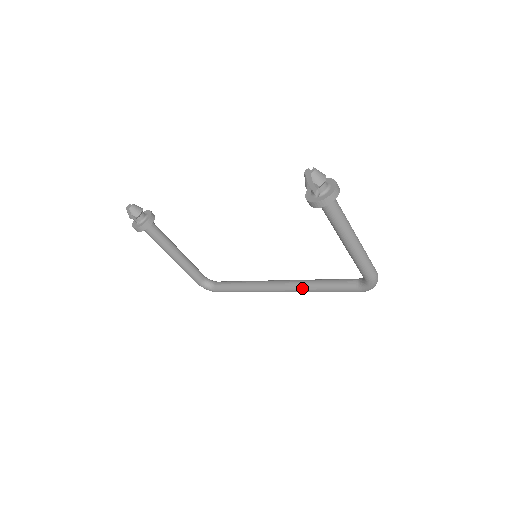
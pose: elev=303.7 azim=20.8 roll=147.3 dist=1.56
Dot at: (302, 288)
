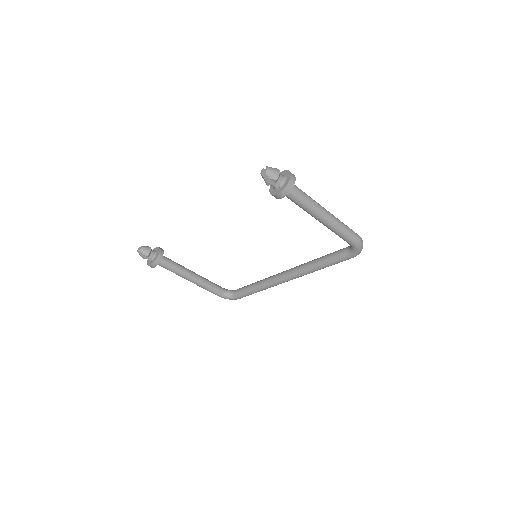
Dot at: (305, 271)
